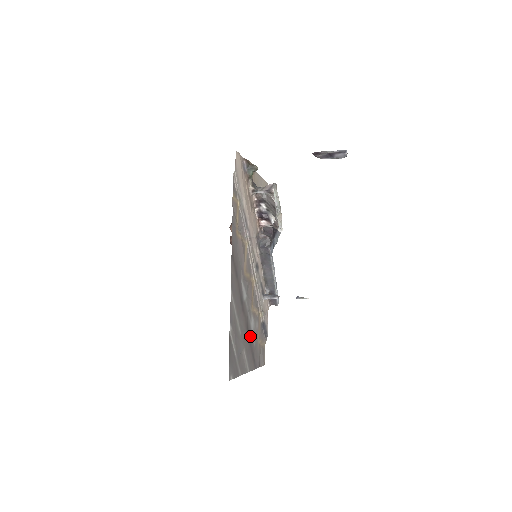
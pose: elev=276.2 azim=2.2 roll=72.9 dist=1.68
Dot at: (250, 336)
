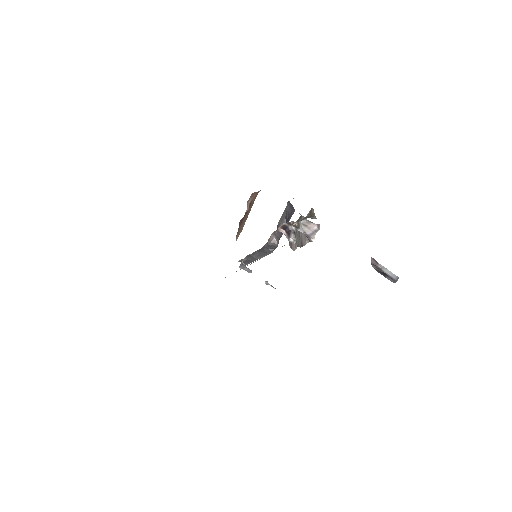
Dot at: occluded
